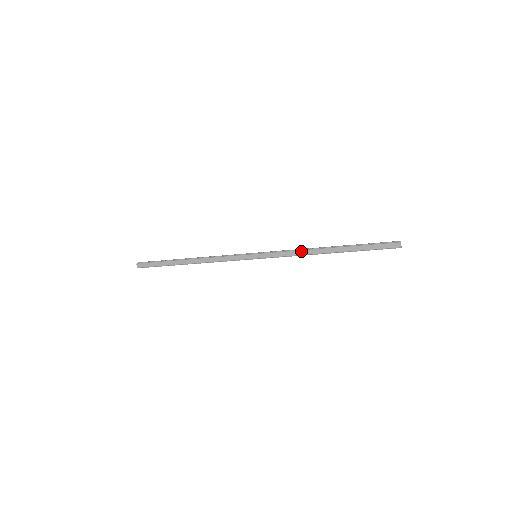
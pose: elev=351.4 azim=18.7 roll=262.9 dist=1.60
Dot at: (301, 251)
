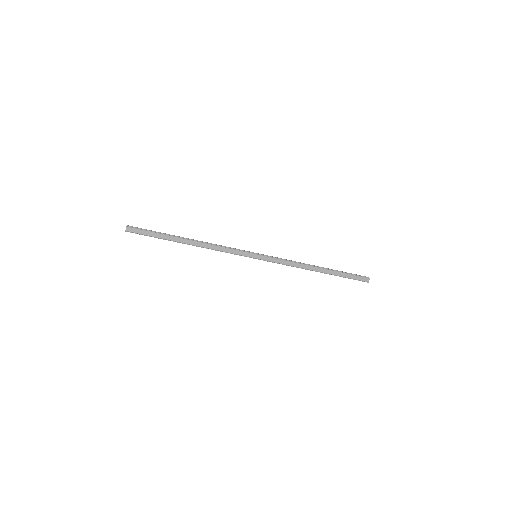
Dot at: (297, 263)
